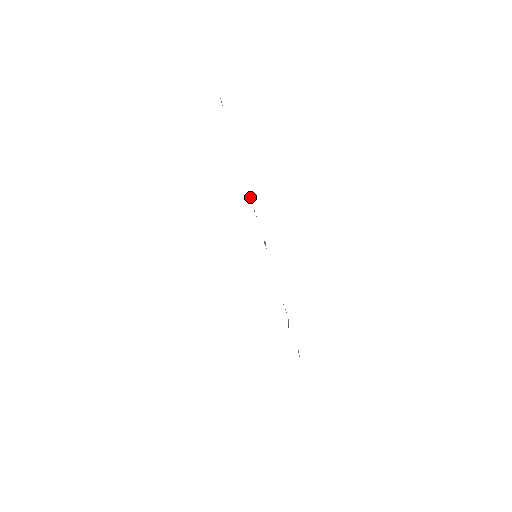
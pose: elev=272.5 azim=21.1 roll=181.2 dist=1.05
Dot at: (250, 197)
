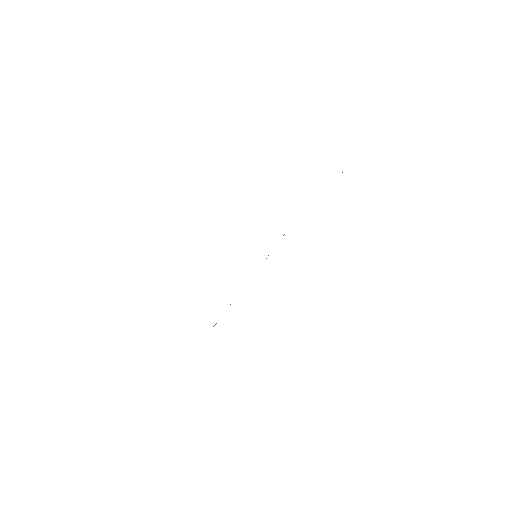
Dot at: occluded
